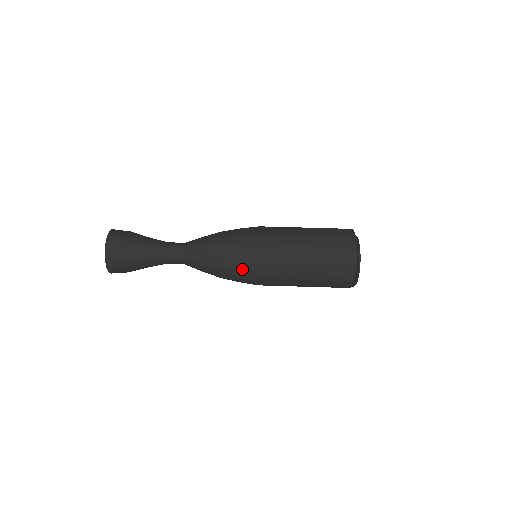
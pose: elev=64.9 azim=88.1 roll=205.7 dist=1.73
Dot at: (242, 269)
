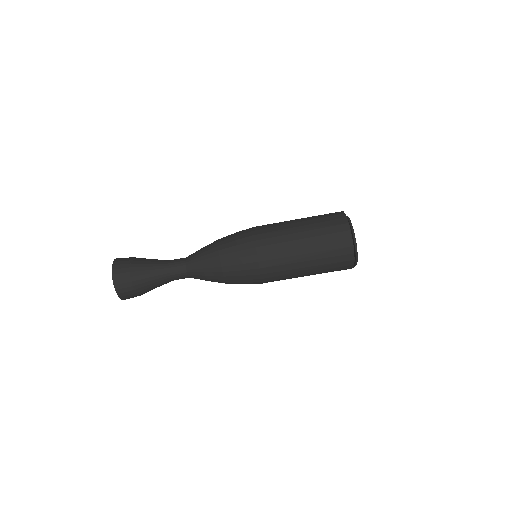
Dot at: (246, 279)
